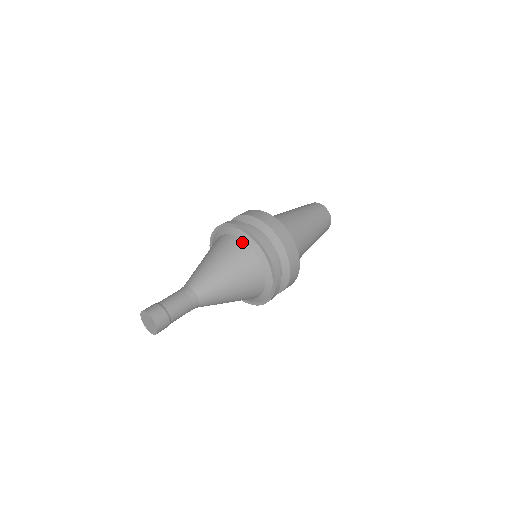
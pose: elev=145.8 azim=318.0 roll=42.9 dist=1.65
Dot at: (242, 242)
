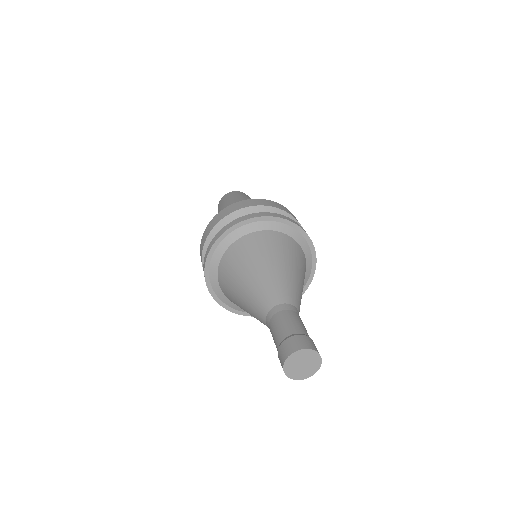
Dot at: (295, 242)
